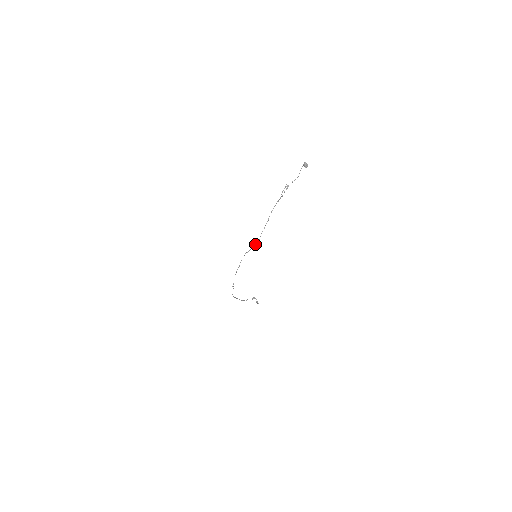
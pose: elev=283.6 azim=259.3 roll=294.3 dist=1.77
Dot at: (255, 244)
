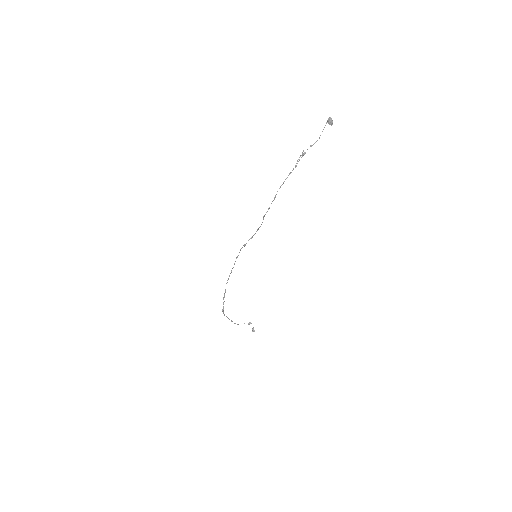
Dot at: occluded
